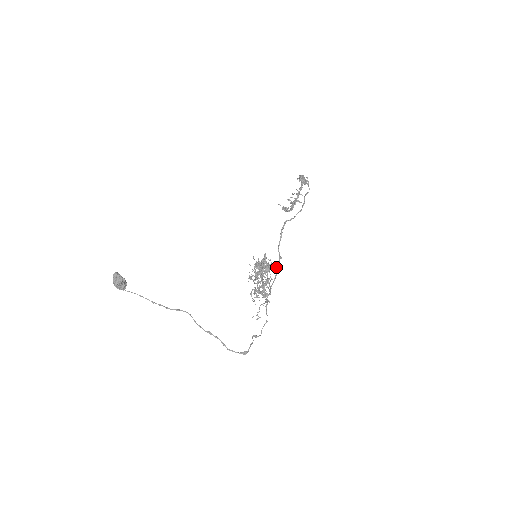
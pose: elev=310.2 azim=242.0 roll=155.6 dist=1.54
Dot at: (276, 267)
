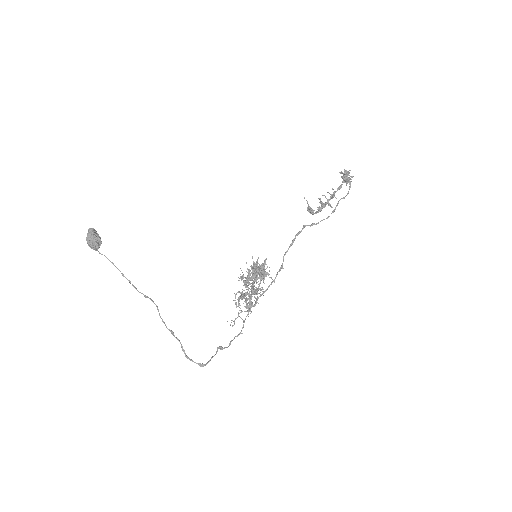
Dot at: (272, 279)
